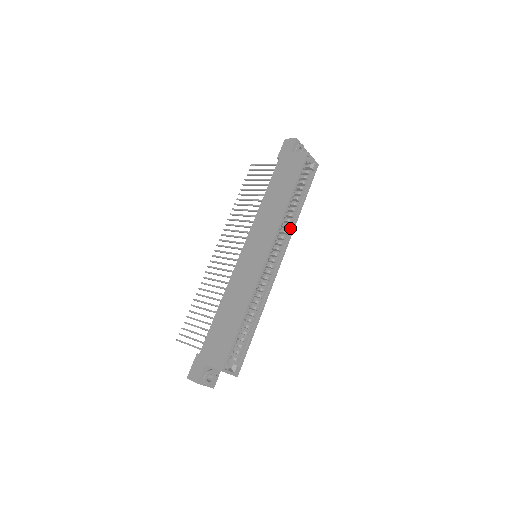
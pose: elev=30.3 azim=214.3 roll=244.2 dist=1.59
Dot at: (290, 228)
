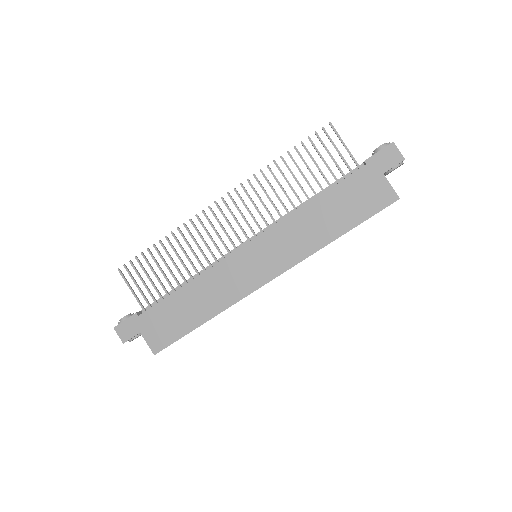
Dot at: occluded
